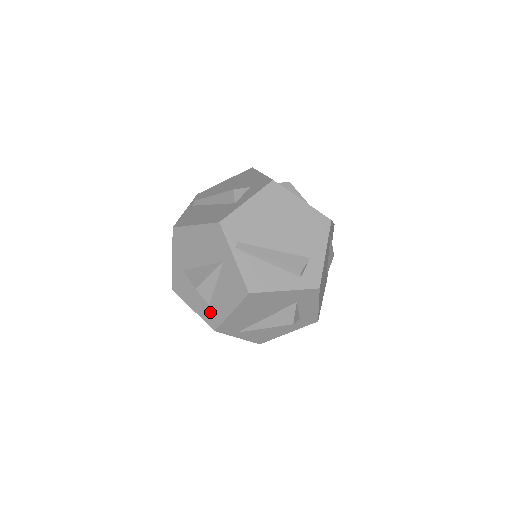
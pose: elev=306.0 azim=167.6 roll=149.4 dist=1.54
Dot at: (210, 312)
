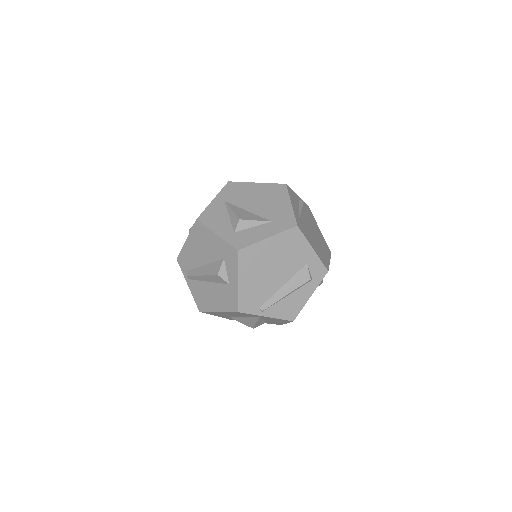
Dot at: occluded
